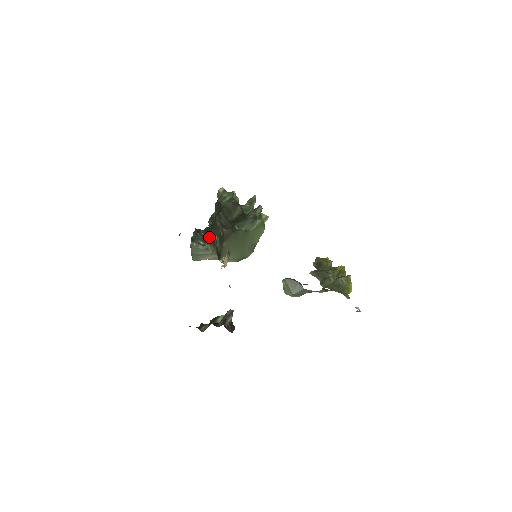
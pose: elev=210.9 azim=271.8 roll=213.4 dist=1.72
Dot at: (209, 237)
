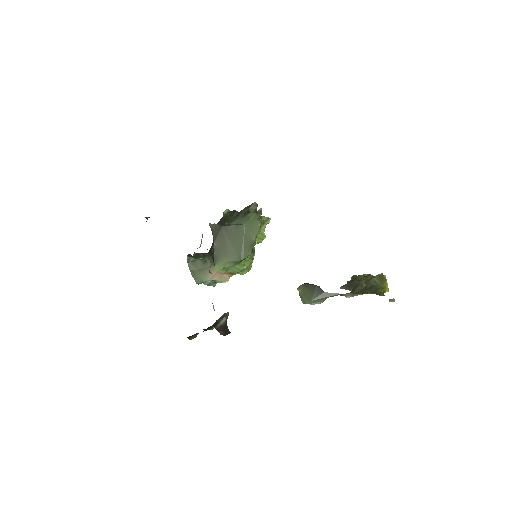
Dot at: occluded
